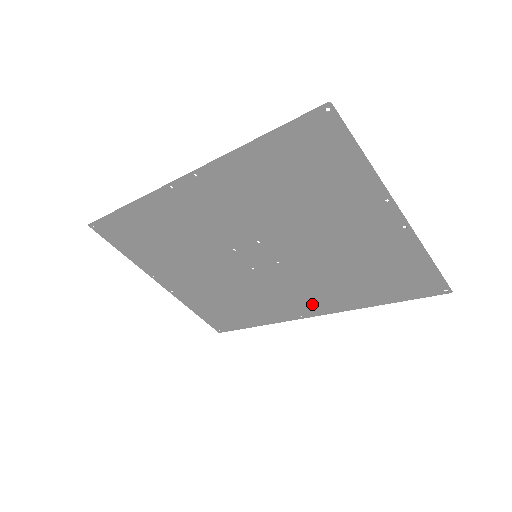
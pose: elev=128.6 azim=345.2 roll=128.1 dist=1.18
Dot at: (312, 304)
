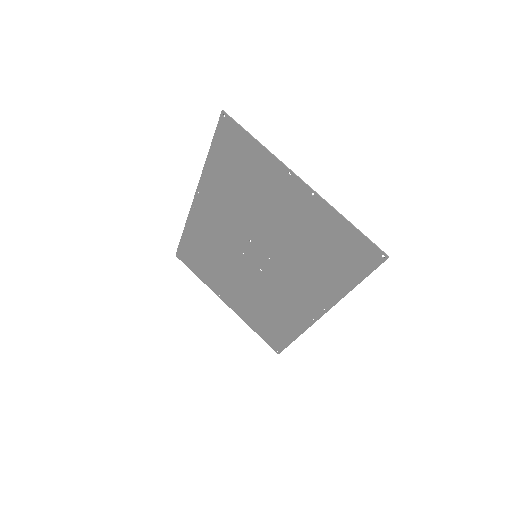
Dot at: (312, 301)
